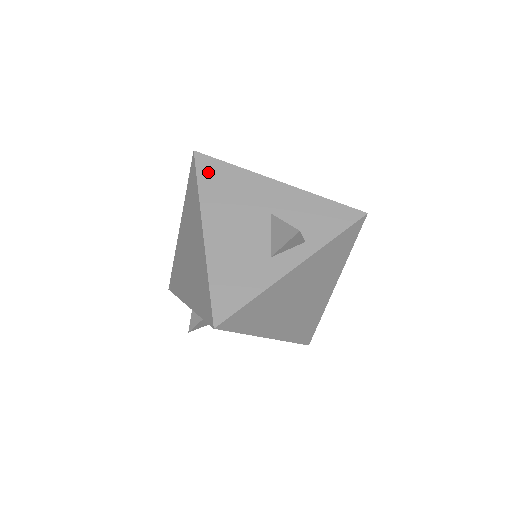
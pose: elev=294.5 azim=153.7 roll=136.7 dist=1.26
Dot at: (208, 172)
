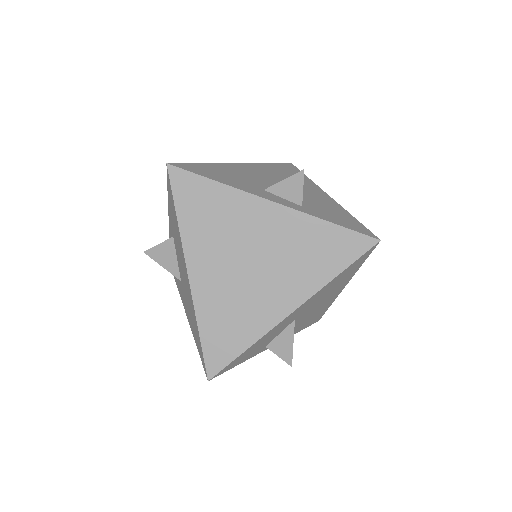
Dot at: (286, 167)
